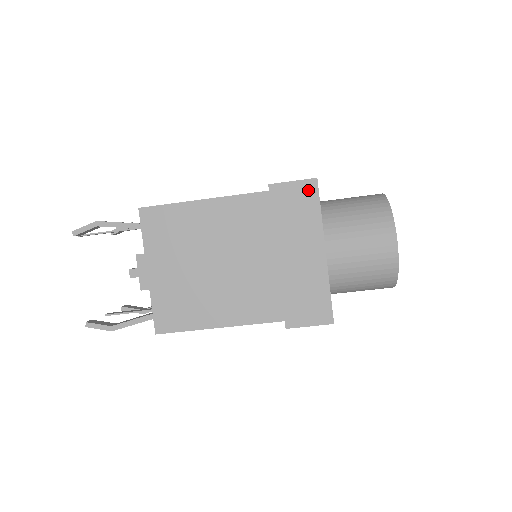
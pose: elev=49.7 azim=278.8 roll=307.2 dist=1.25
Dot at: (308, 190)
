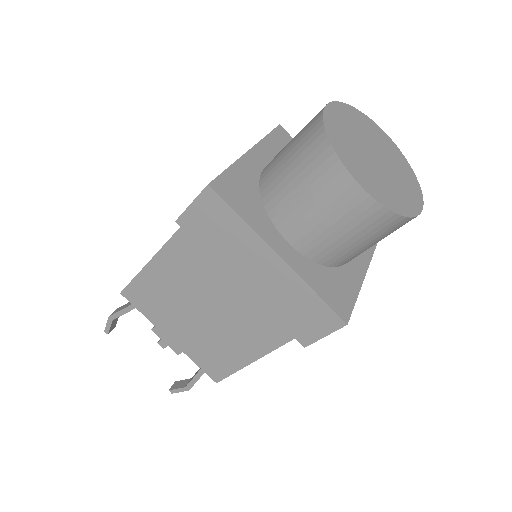
Dot at: (211, 203)
